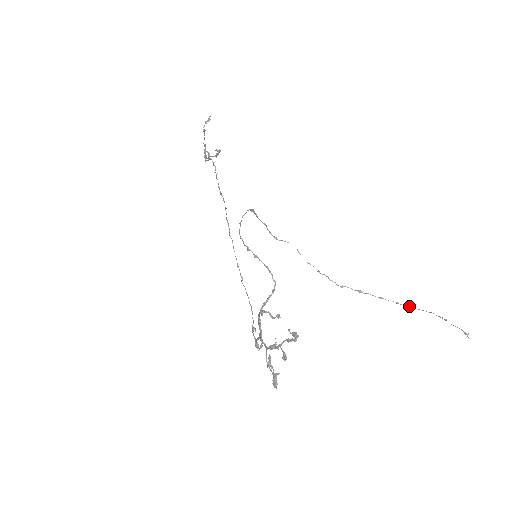
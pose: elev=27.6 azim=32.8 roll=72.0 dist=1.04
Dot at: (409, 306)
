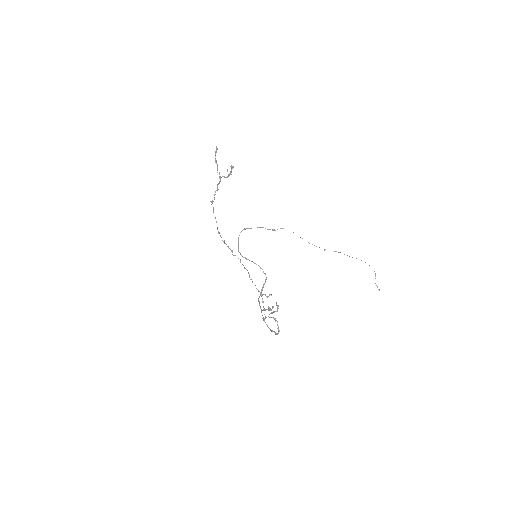
Dot at: occluded
